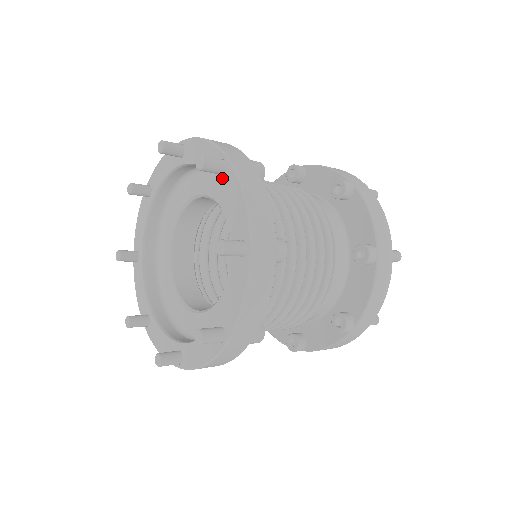
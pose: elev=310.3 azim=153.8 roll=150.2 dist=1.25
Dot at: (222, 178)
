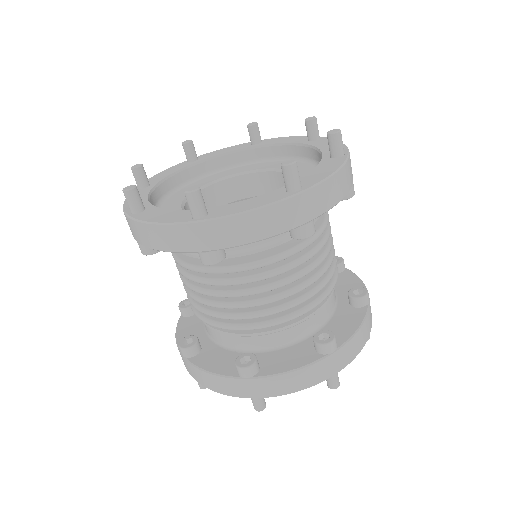
Dot at: (330, 159)
